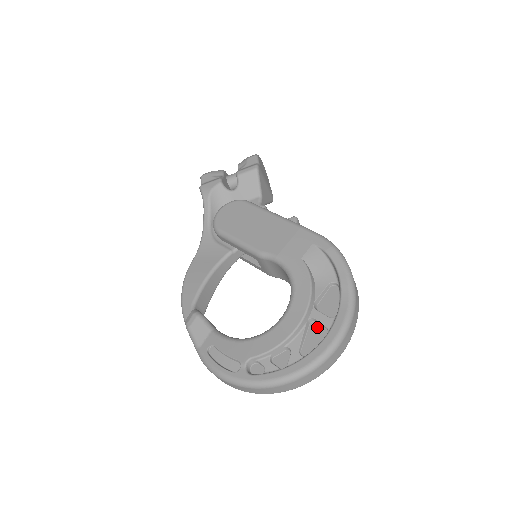
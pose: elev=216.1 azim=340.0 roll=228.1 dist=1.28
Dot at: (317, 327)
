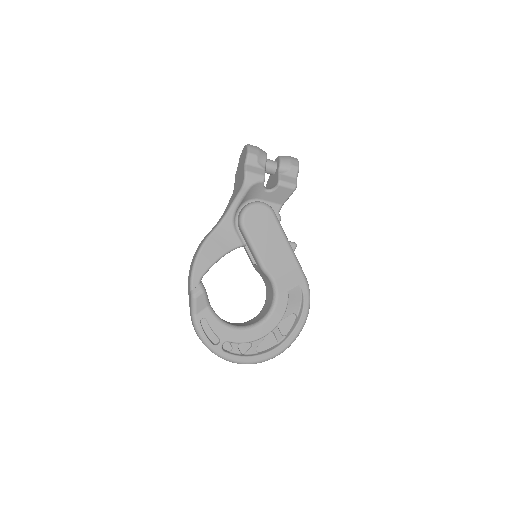
Dot at: (272, 337)
